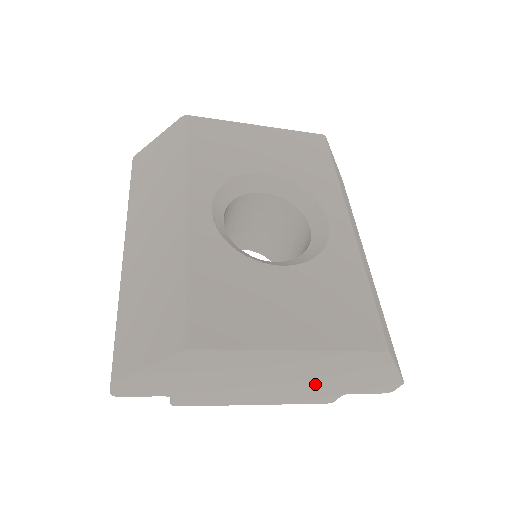
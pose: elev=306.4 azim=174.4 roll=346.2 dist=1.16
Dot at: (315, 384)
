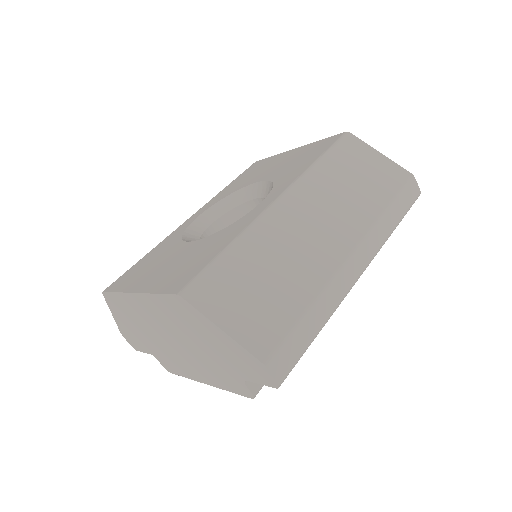
Dot at: (201, 352)
